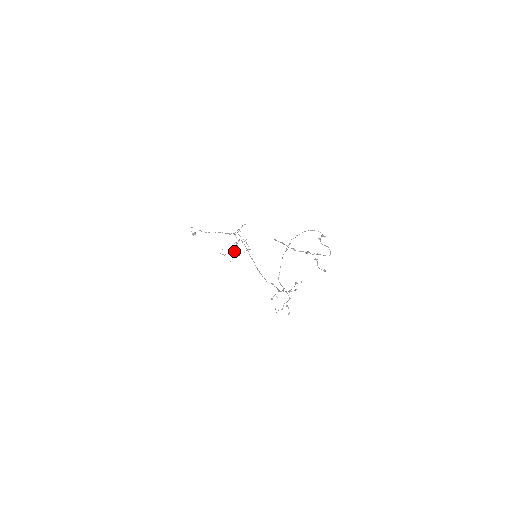
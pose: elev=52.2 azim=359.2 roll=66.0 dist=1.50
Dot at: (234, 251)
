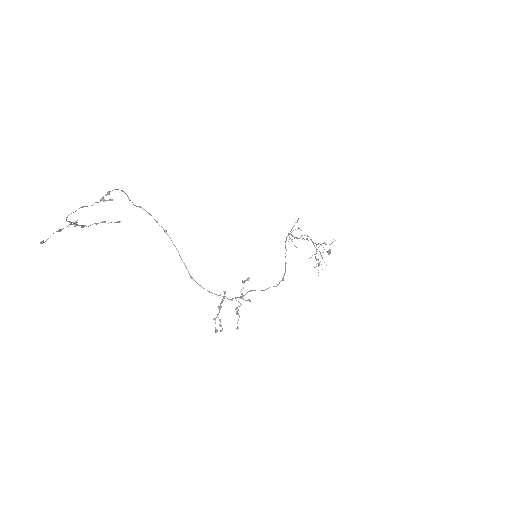
Dot at: occluded
